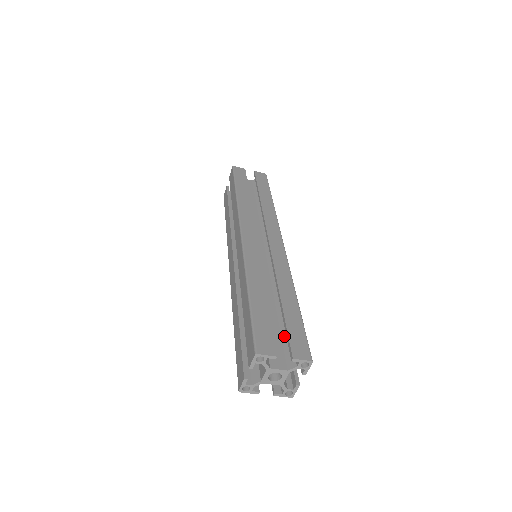
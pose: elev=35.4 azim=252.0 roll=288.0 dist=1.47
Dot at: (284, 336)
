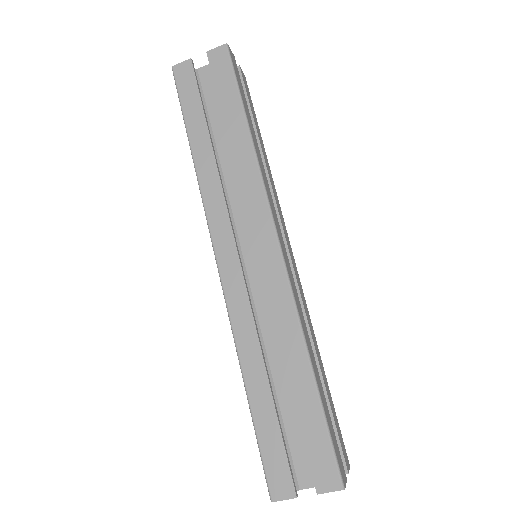
Dot at: occluded
